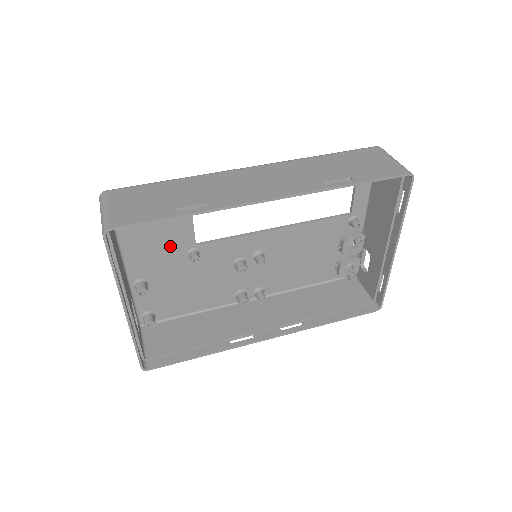
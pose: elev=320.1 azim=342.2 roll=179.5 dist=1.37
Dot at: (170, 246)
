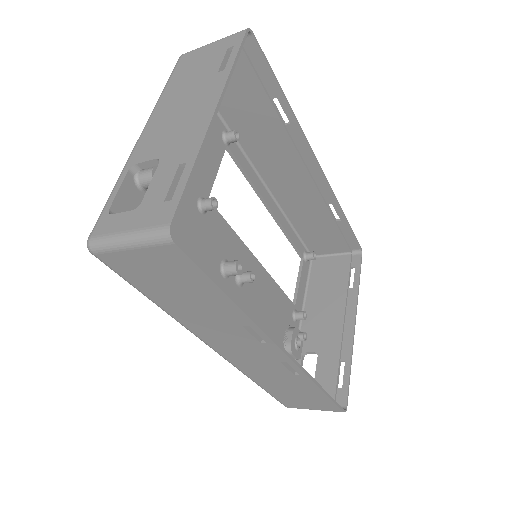
Dot at: occluded
